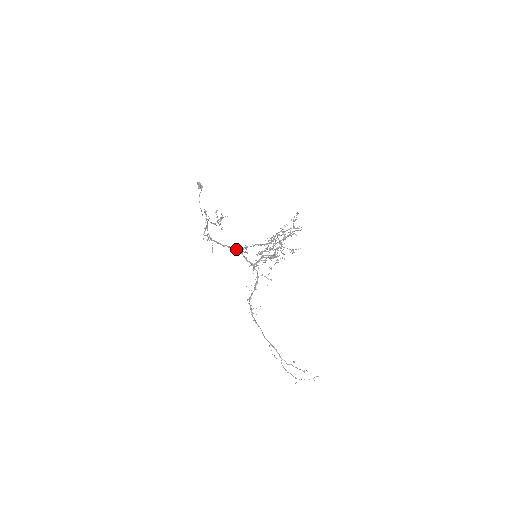
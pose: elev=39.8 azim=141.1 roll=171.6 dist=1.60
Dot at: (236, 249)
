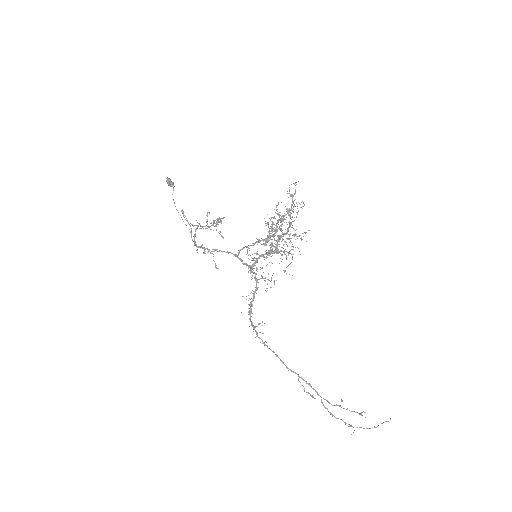
Dot at: (229, 252)
